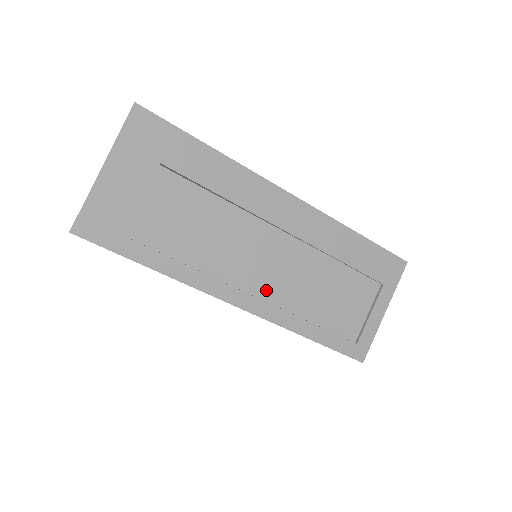
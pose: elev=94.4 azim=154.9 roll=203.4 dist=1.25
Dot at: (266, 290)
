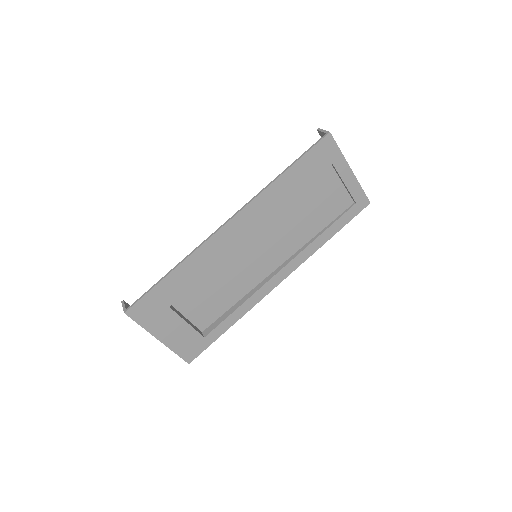
Dot at: (281, 256)
